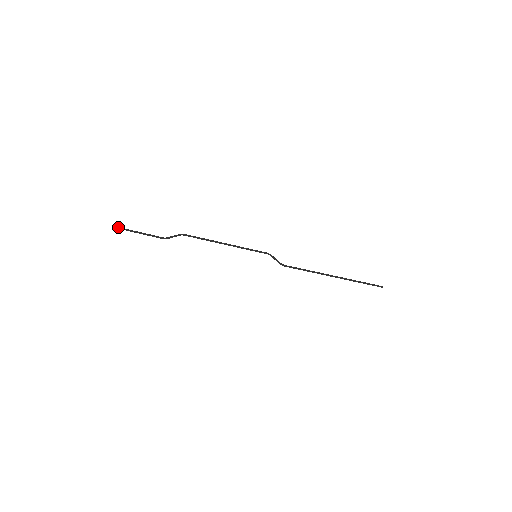
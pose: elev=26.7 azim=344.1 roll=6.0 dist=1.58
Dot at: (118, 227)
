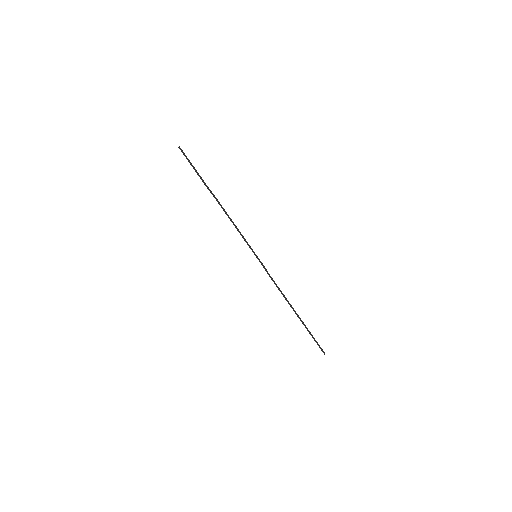
Dot at: (182, 150)
